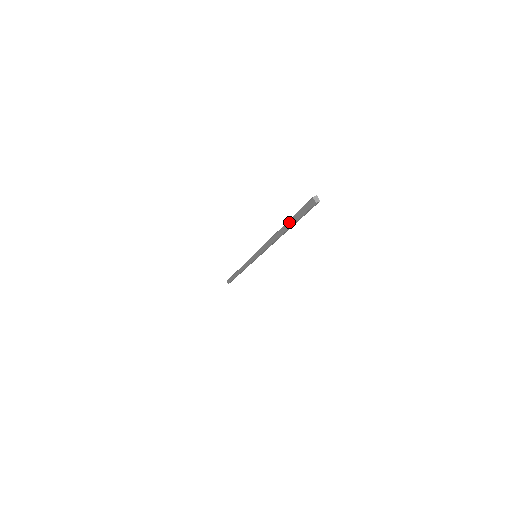
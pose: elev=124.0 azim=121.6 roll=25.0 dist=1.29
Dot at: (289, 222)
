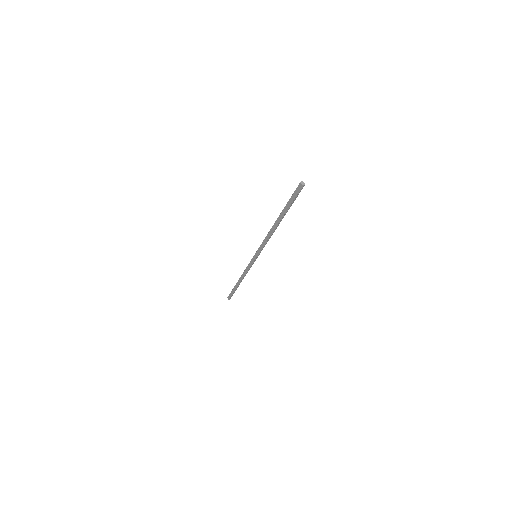
Dot at: (283, 210)
